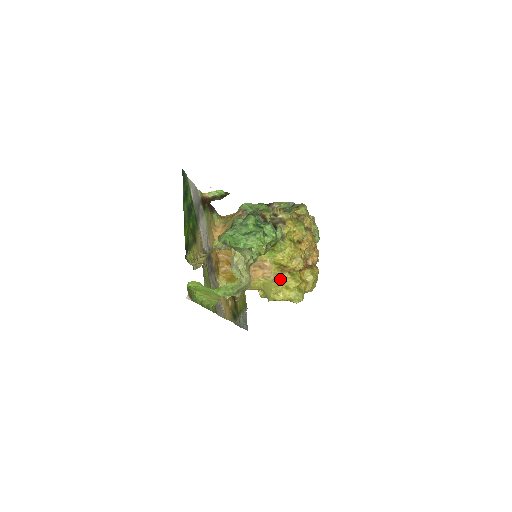
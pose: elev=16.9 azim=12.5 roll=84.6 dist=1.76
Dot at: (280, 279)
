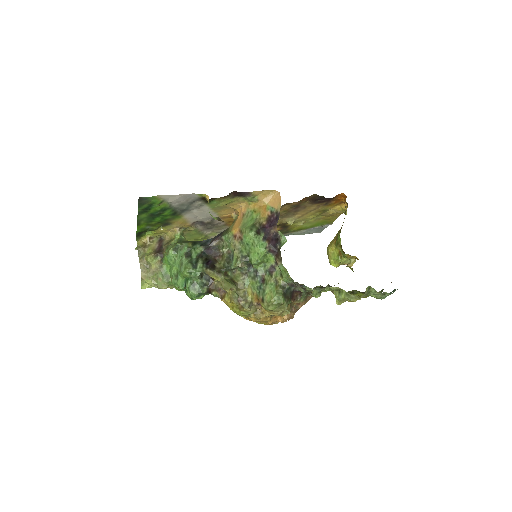
Dot at: occluded
